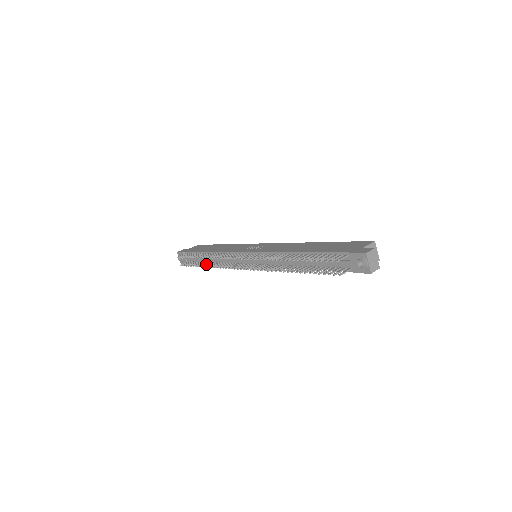
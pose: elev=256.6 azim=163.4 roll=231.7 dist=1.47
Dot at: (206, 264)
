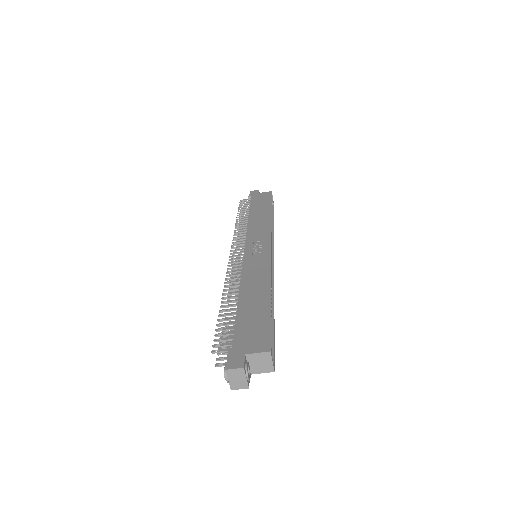
Dot at: occluded
